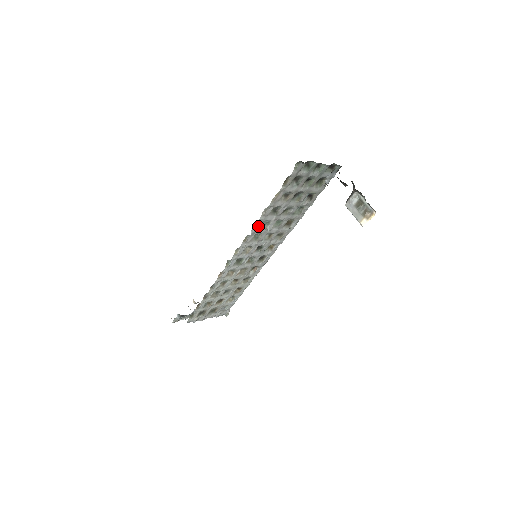
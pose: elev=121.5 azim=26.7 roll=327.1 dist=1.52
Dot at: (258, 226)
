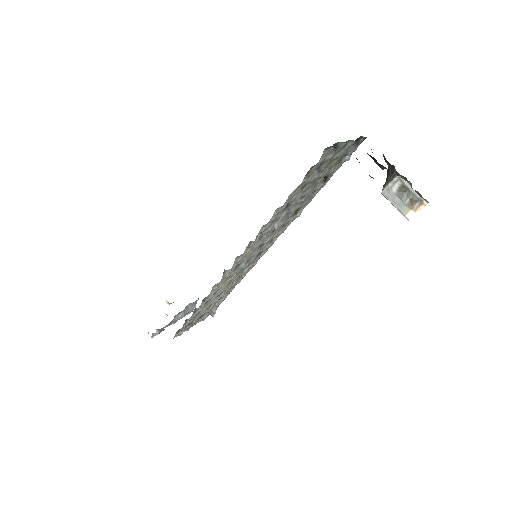
Dot at: (266, 228)
